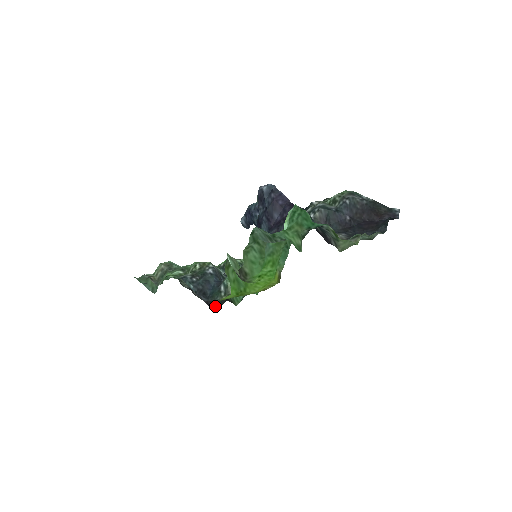
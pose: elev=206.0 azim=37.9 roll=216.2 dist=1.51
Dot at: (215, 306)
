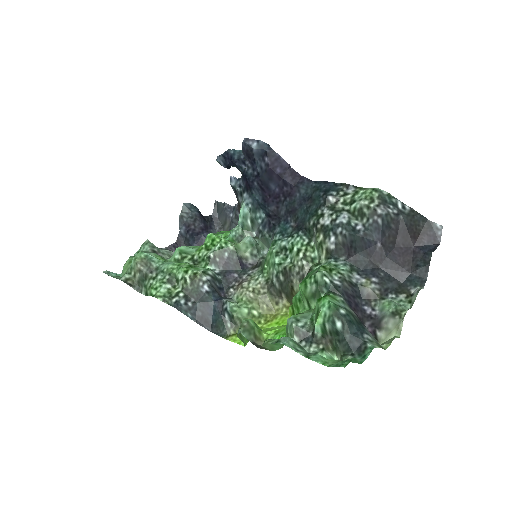
Dot at: occluded
